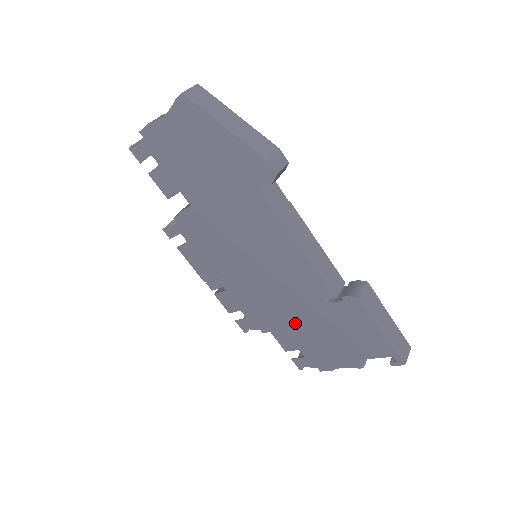
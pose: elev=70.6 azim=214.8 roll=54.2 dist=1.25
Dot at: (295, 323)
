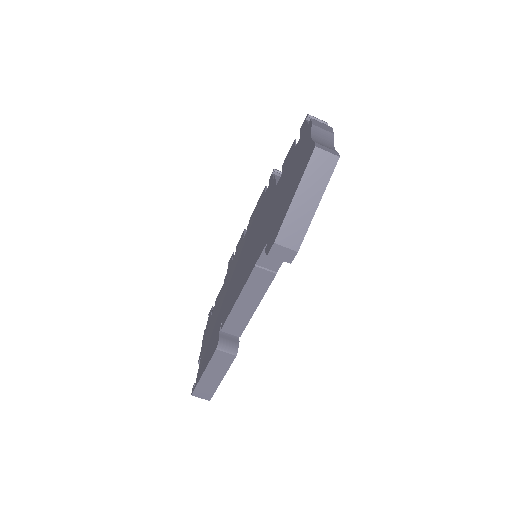
Dot at: occluded
